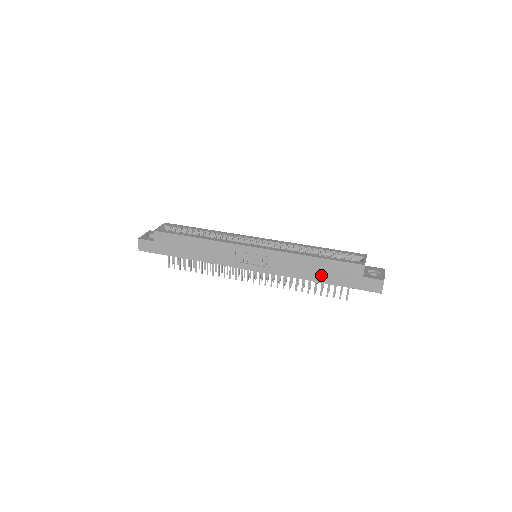
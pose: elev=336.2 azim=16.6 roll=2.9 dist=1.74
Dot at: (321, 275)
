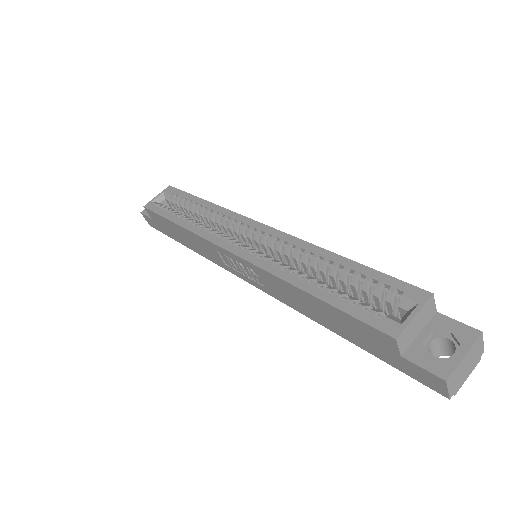
Dot at: (332, 323)
